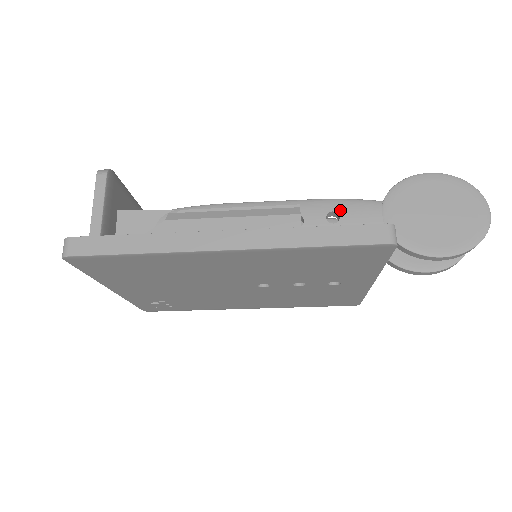
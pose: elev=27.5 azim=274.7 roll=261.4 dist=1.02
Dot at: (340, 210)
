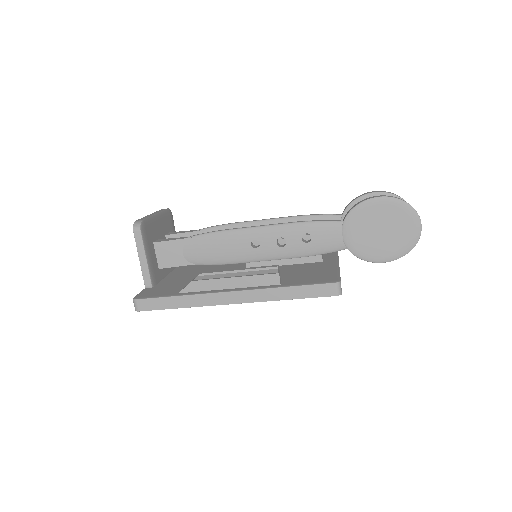
Dot at: (311, 232)
